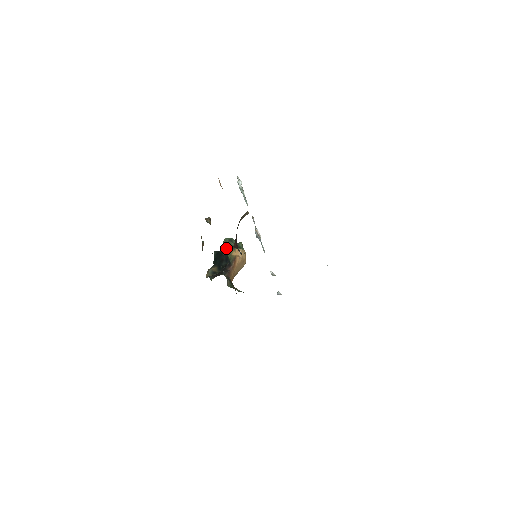
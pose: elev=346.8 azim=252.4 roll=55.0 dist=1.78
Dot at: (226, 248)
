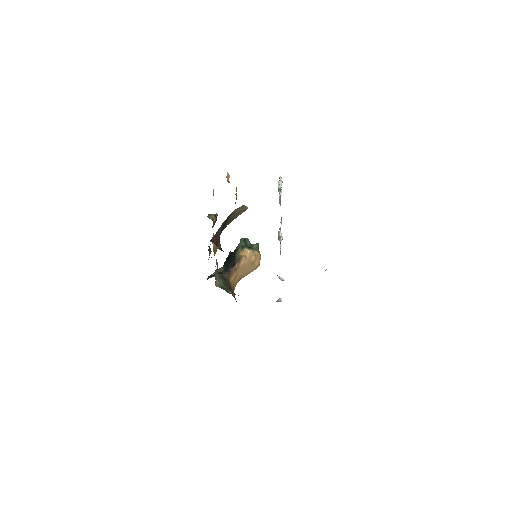
Dot at: (236, 248)
